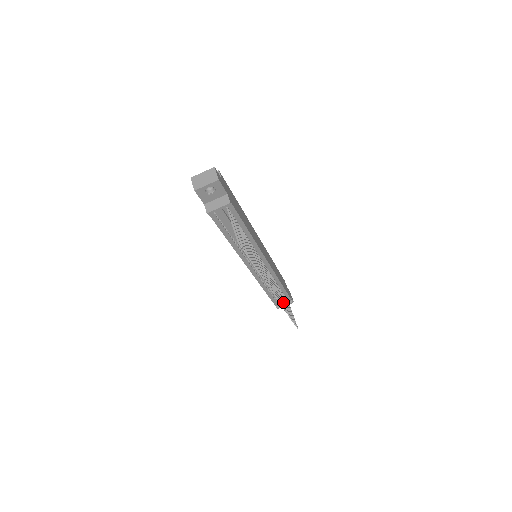
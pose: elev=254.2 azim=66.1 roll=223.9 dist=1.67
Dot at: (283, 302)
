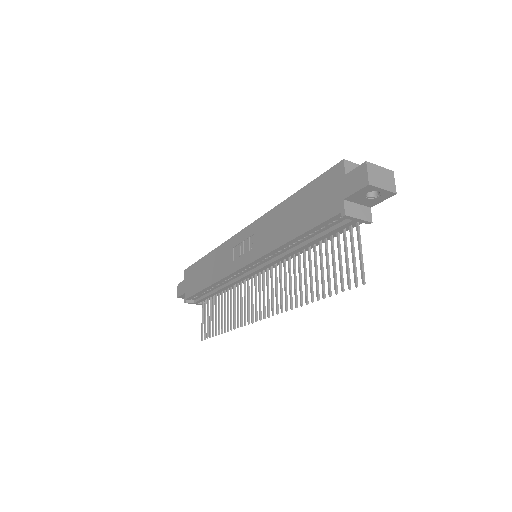
Dot at: occluded
